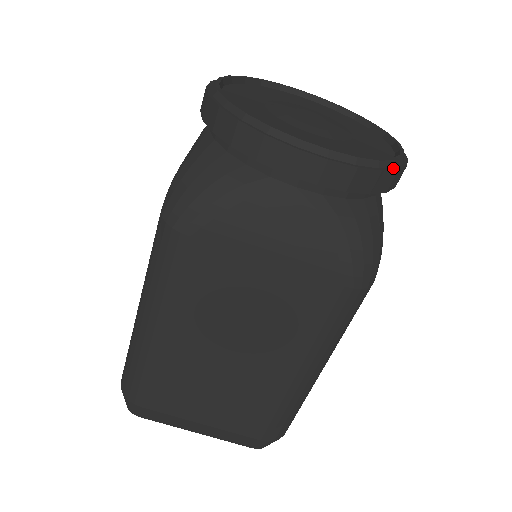
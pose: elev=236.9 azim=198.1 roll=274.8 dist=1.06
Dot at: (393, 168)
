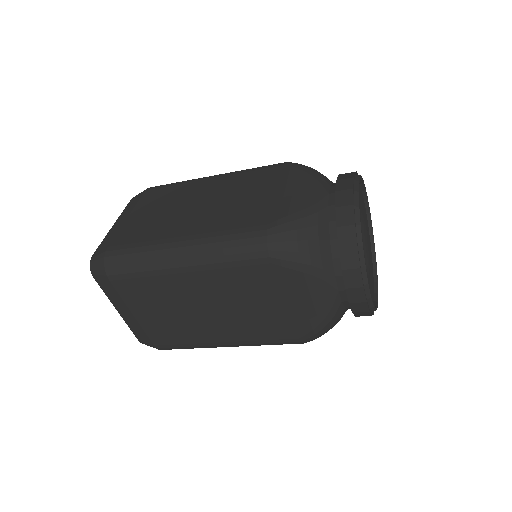
Dot at: (373, 312)
